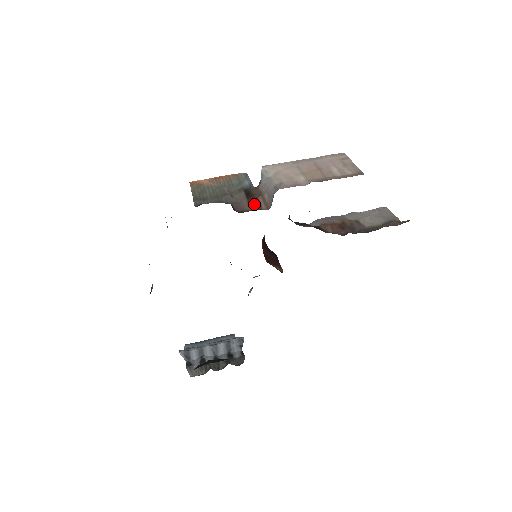
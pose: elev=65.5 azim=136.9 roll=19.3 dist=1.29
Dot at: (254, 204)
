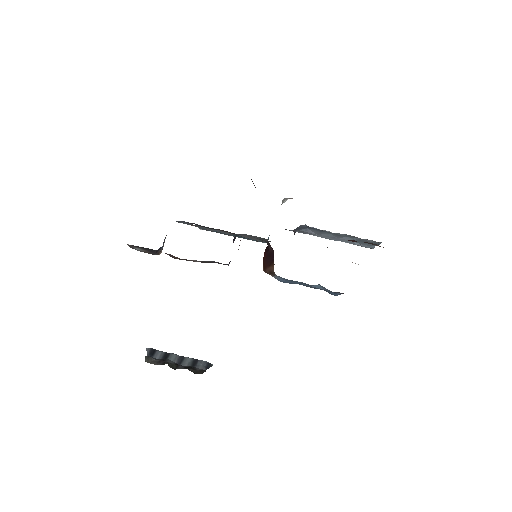
Dot at: occluded
